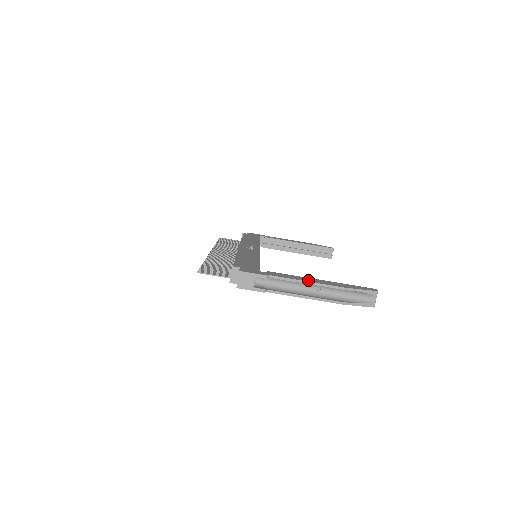
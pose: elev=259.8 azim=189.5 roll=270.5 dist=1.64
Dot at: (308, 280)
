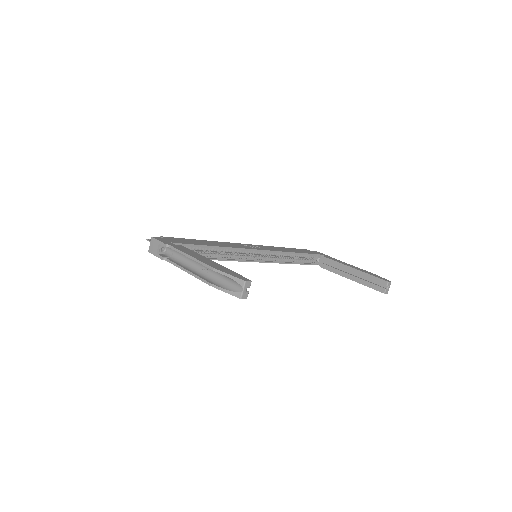
Dot at: (195, 256)
